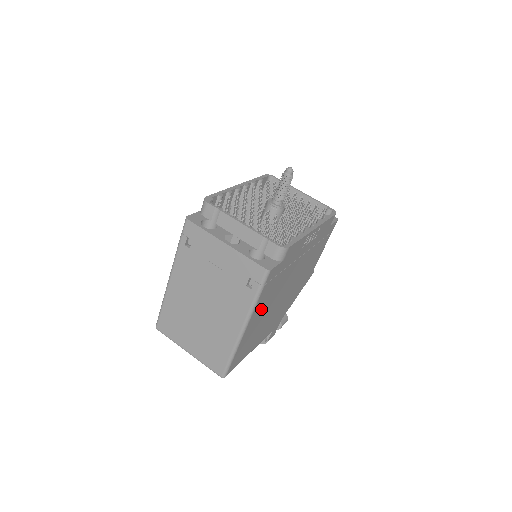
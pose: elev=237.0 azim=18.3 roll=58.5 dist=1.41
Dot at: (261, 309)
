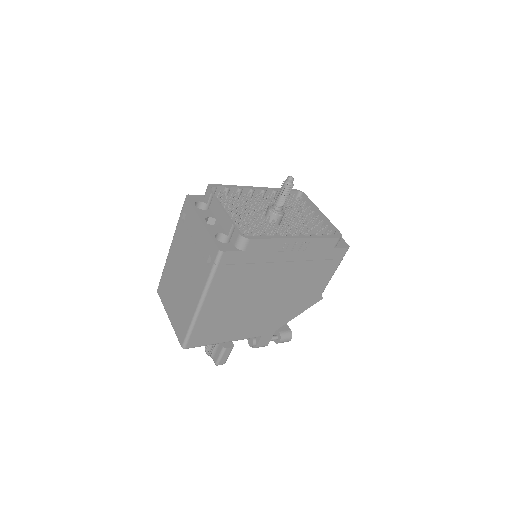
Dot at: (224, 294)
